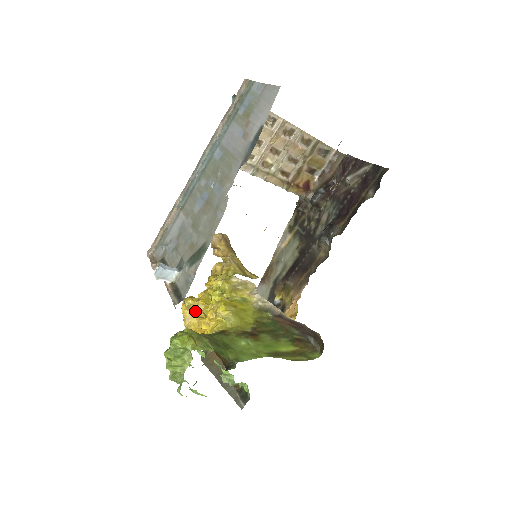
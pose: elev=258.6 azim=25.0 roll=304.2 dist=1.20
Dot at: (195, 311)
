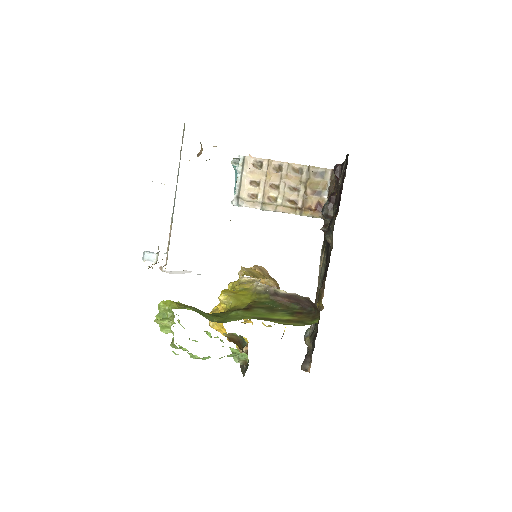
Dot at: (216, 312)
